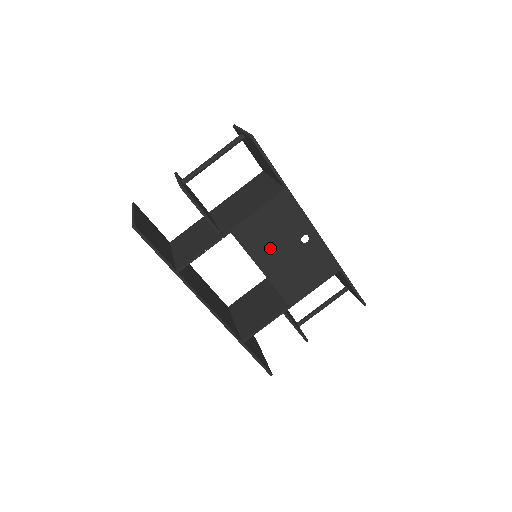
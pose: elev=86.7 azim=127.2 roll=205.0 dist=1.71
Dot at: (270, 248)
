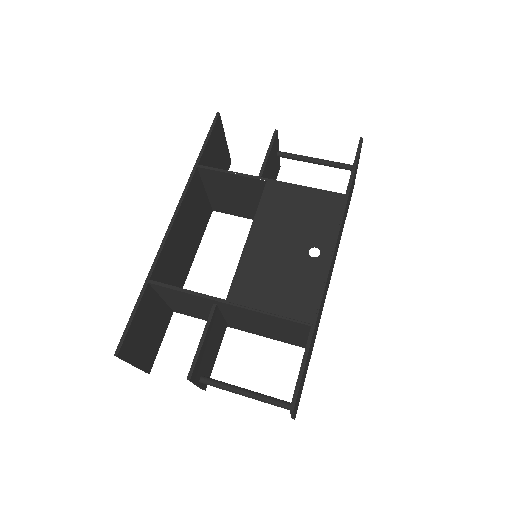
Dot at: (278, 225)
